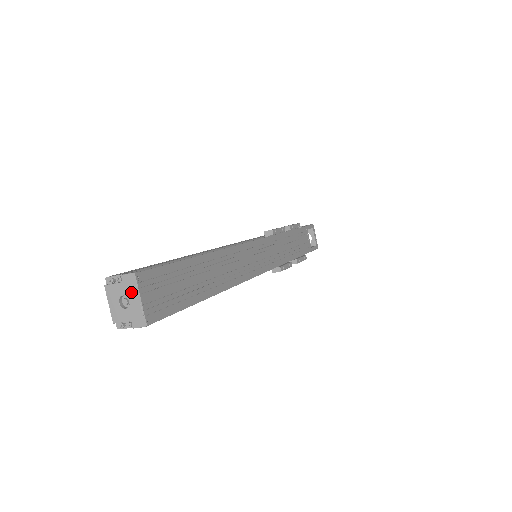
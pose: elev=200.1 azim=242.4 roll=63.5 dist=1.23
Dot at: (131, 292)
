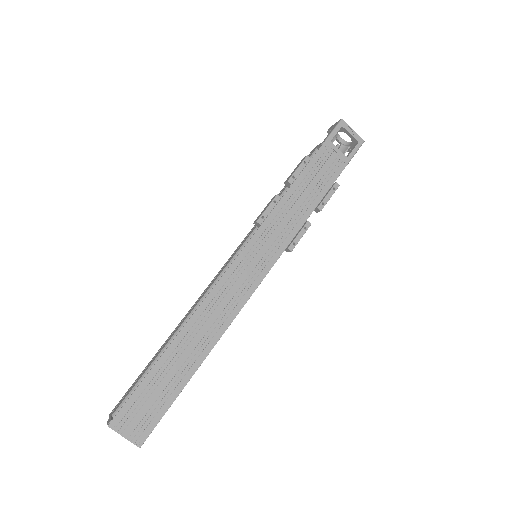
Dot at: (118, 431)
